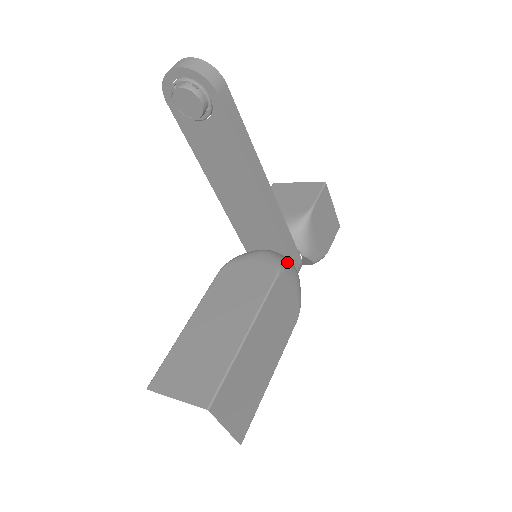
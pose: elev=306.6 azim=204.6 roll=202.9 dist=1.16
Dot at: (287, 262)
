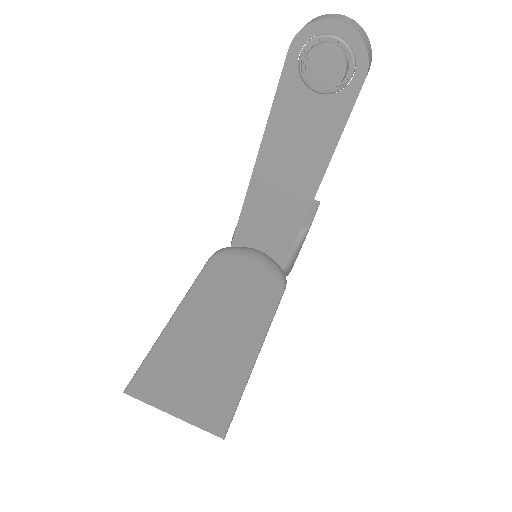
Dot at: occluded
